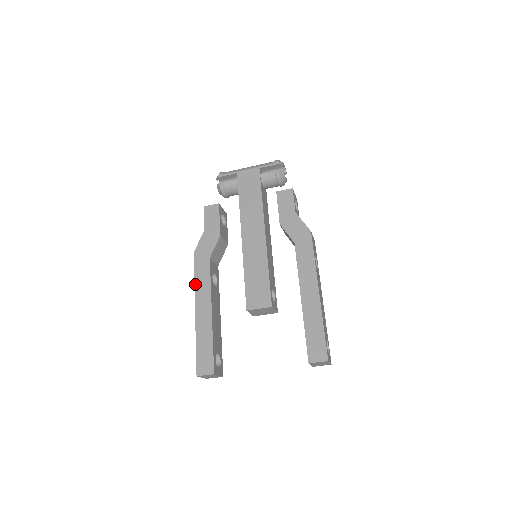
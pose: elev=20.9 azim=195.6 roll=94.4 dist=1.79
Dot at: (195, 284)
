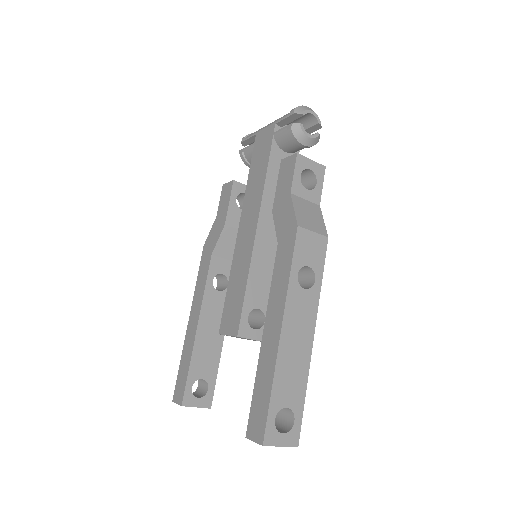
Dot at: (195, 287)
